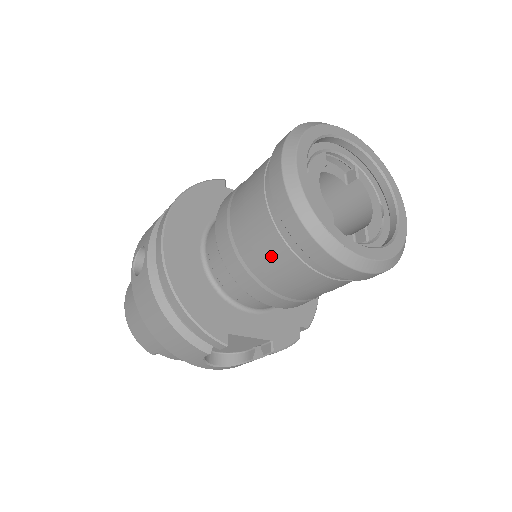
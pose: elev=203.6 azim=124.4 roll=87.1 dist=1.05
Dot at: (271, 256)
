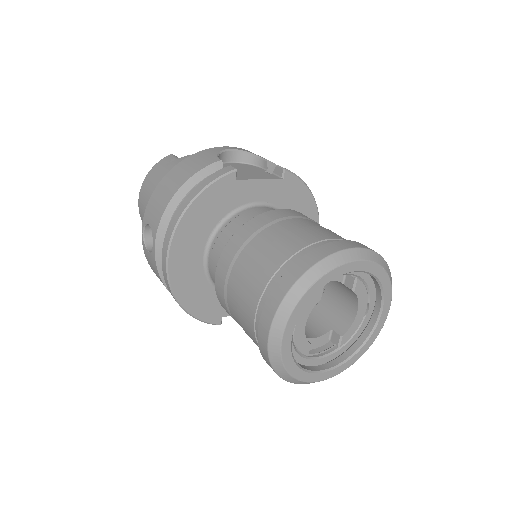
Dot at: occluded
